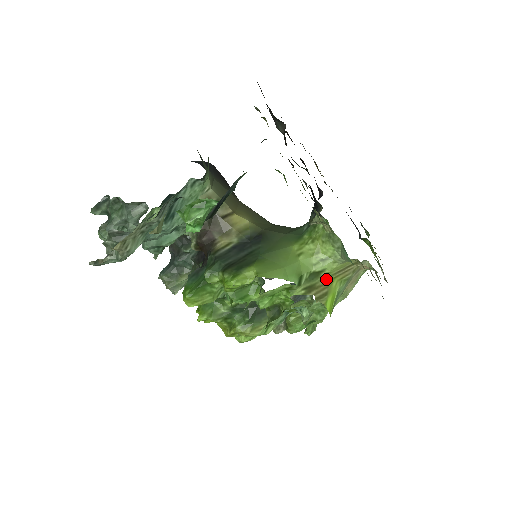
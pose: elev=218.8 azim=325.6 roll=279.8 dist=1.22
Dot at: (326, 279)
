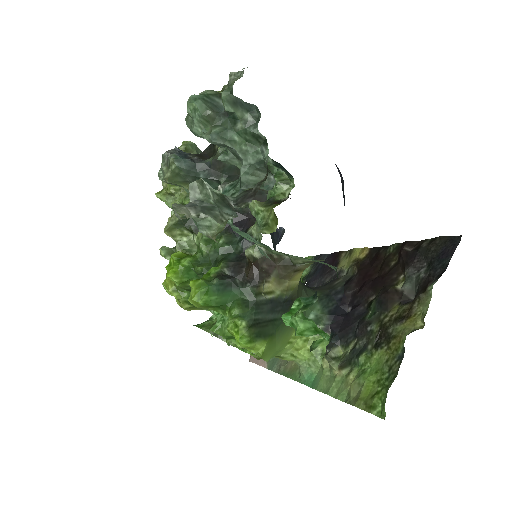
Dot at: occluded
